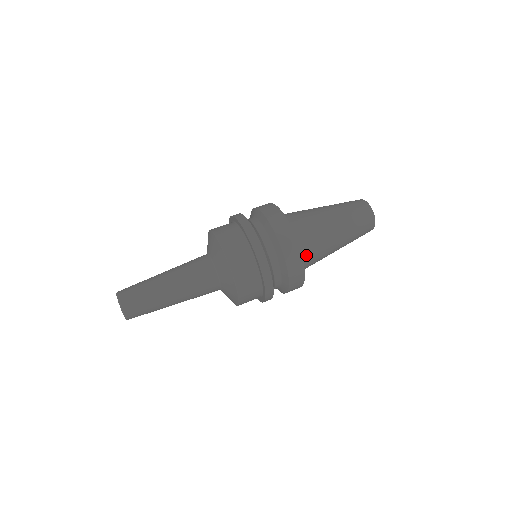
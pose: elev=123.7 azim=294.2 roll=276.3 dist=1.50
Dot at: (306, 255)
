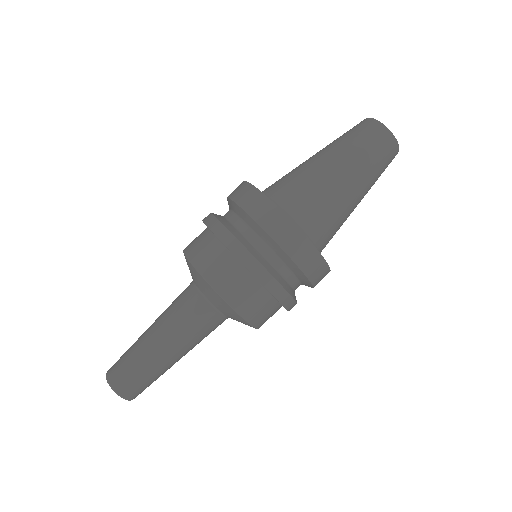
Dot at: (314, 228)
